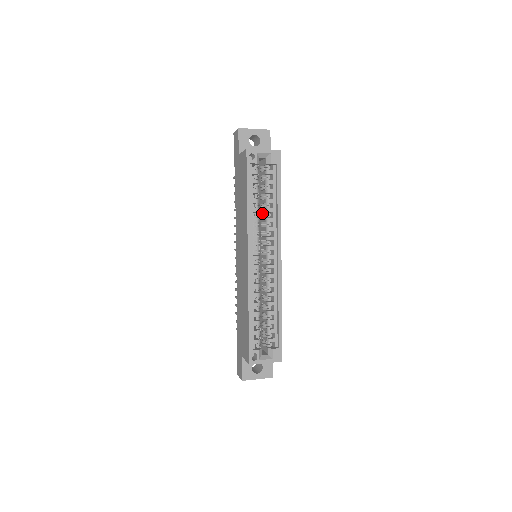
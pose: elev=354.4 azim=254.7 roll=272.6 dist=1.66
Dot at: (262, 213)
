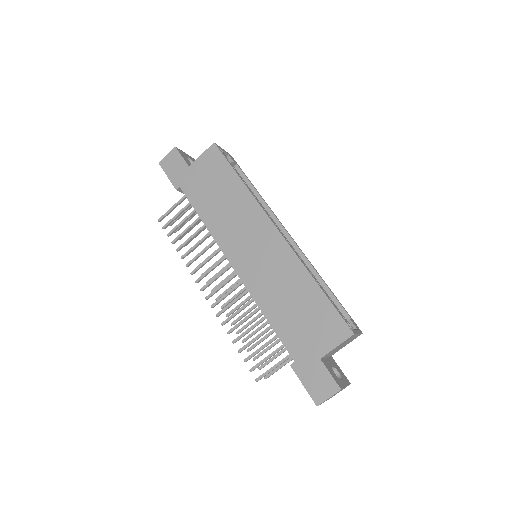
Dot at: occluded
